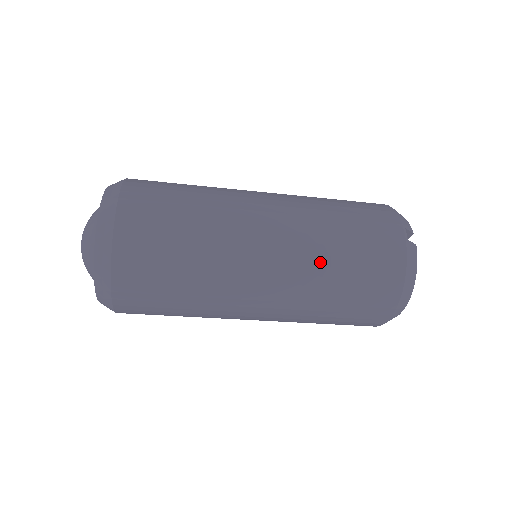
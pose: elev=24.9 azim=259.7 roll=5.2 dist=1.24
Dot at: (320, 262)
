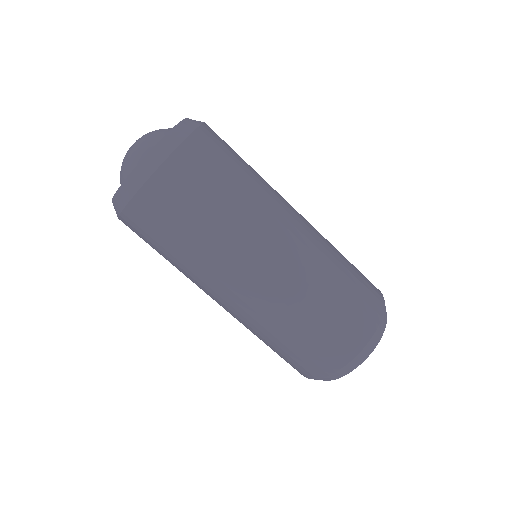
Dot at: (324, 270)
